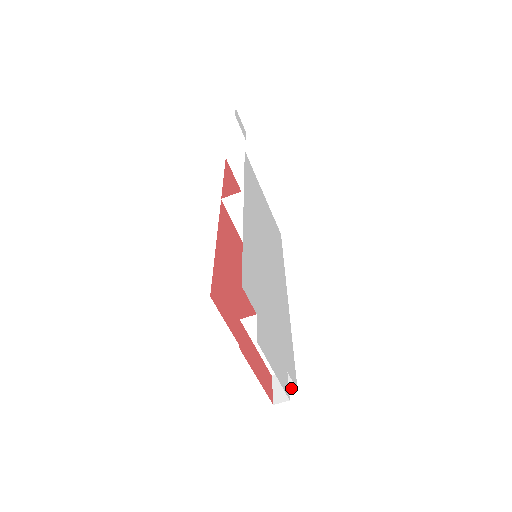
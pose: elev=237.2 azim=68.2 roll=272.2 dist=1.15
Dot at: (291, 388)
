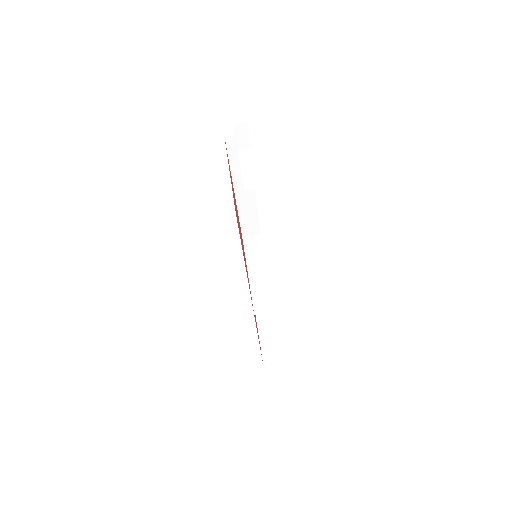
Dot at: occluded
